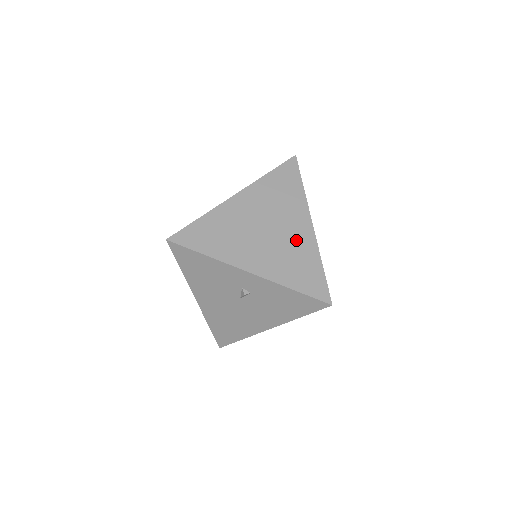
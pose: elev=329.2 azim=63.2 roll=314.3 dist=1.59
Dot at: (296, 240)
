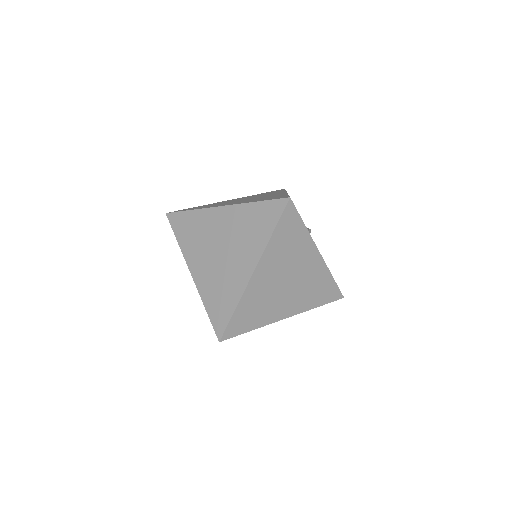
Dot at: (233, 275)
